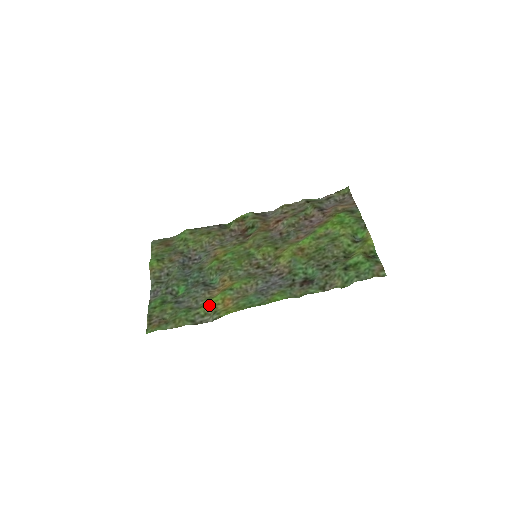
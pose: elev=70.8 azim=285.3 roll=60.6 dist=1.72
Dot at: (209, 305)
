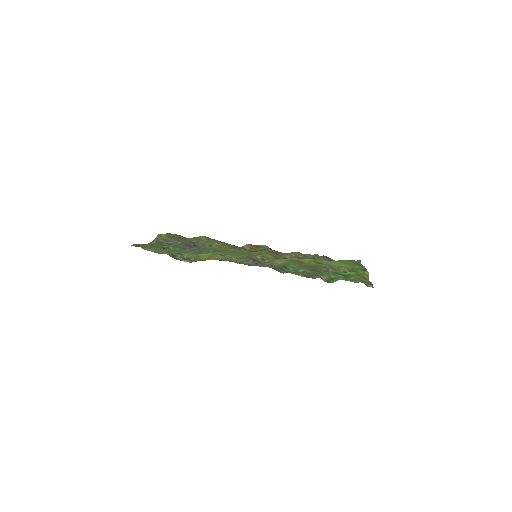
Dot at: (195, 255)
